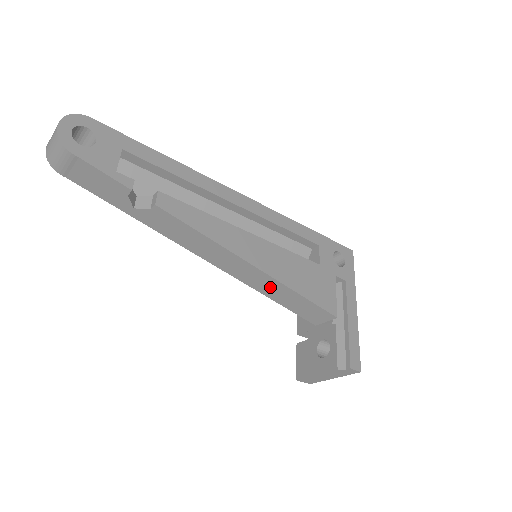
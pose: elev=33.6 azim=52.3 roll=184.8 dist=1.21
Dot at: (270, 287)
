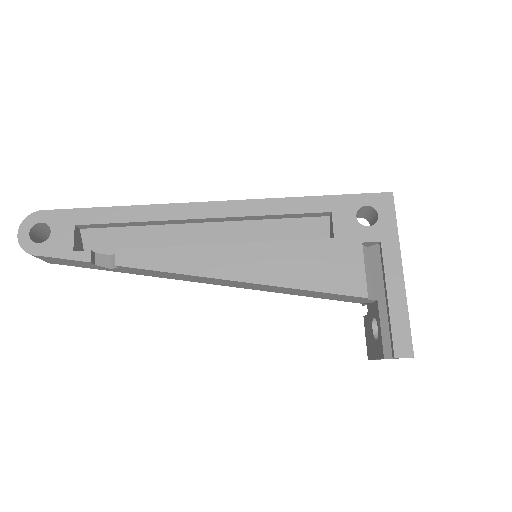
Dot at: (274, 289)
